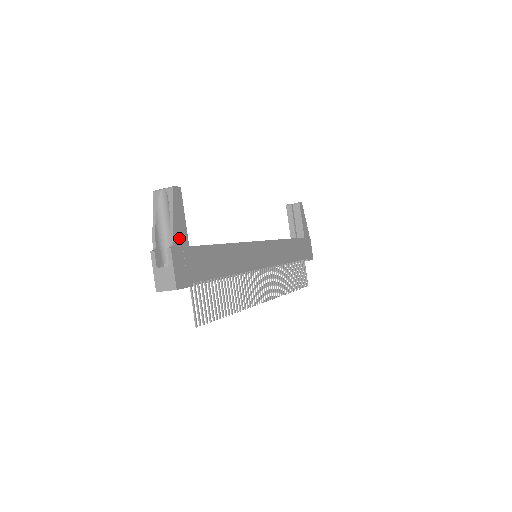
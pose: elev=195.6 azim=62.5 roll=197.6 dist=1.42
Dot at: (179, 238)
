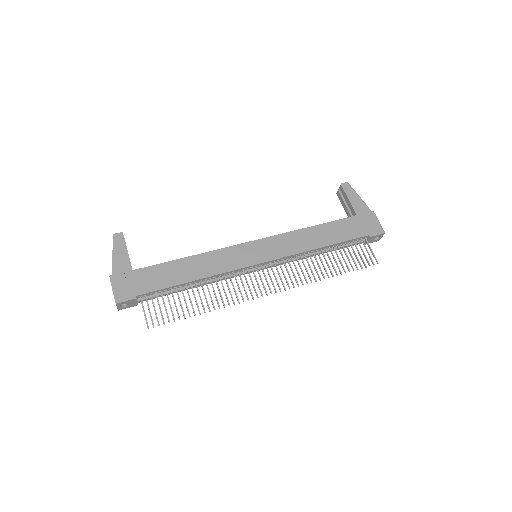
Dot at: (120, 267)
